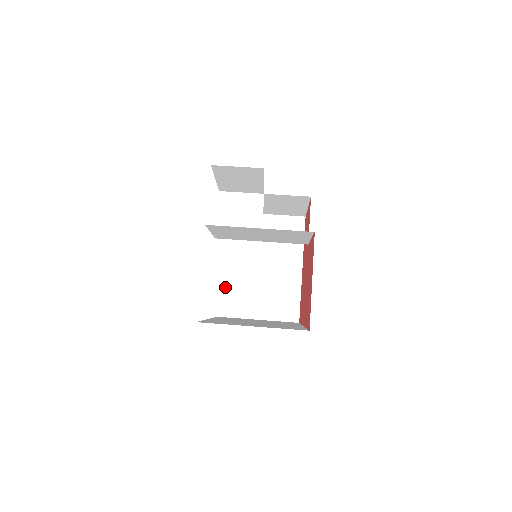
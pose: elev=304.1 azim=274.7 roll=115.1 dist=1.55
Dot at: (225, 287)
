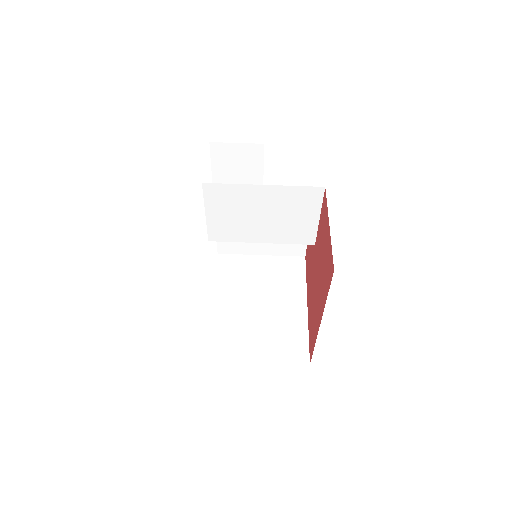
Dot at: (215, 327)
